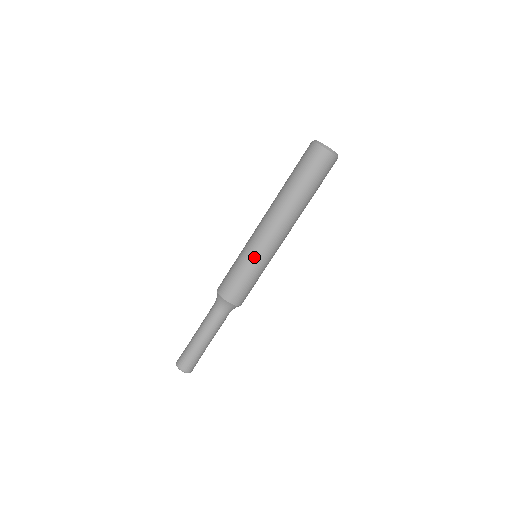
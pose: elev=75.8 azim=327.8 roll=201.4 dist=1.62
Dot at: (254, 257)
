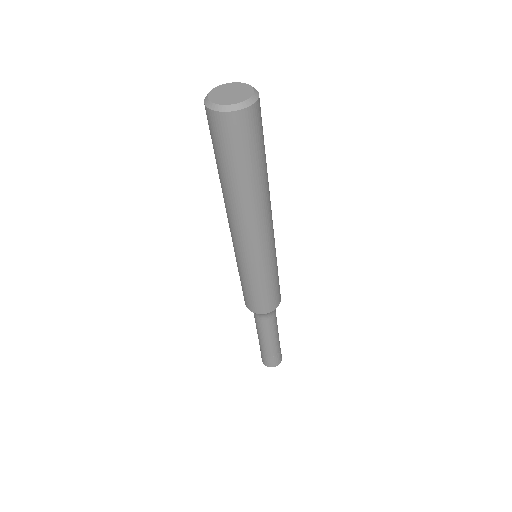
Dot at: (240, 265)
